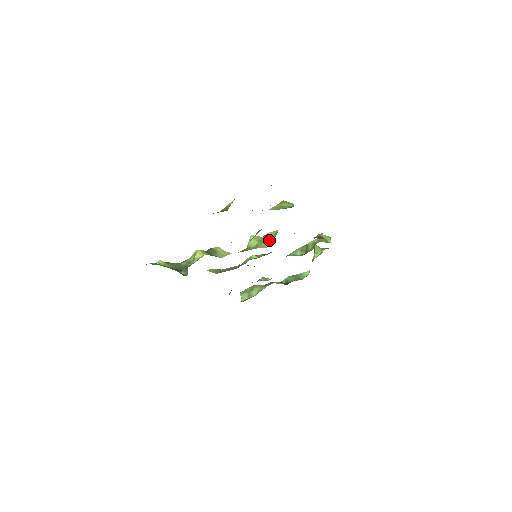
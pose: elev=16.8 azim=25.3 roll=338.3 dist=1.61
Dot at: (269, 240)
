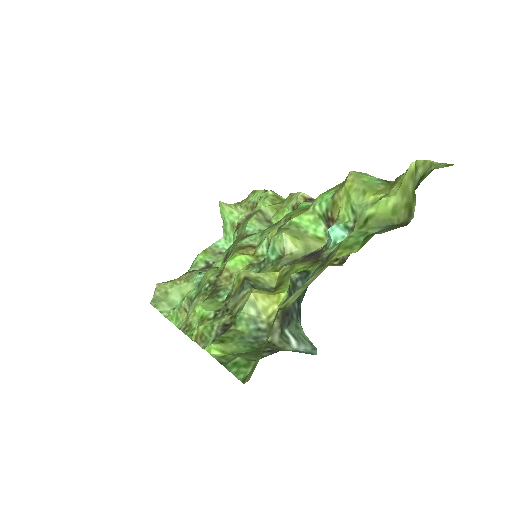
Dot at: (312, 232)
